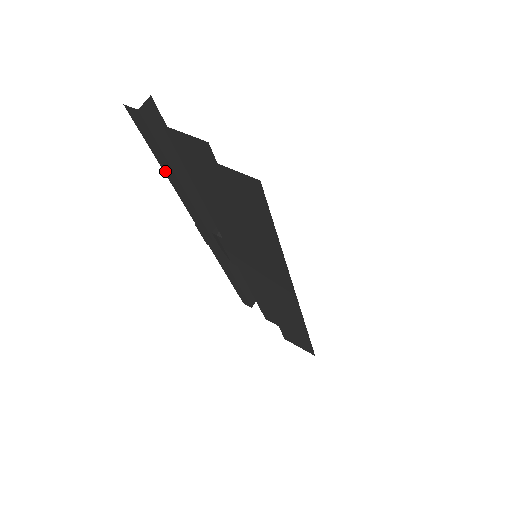
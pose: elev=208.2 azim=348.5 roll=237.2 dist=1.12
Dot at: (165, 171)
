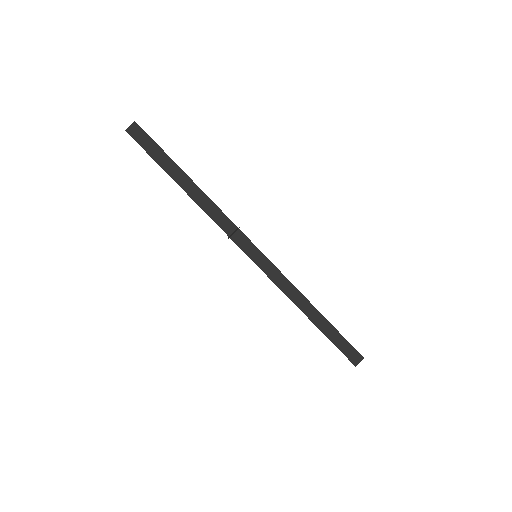
Dot at: occluded
